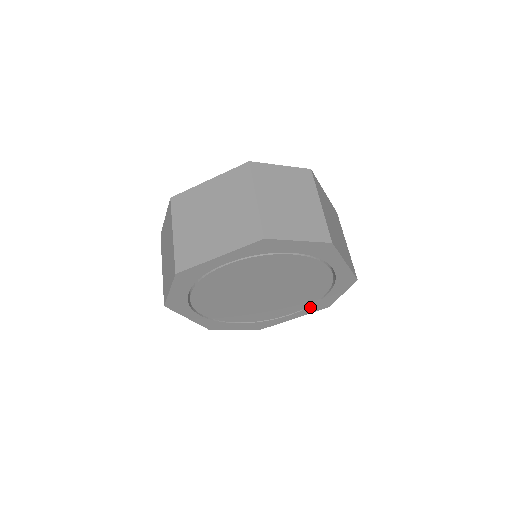
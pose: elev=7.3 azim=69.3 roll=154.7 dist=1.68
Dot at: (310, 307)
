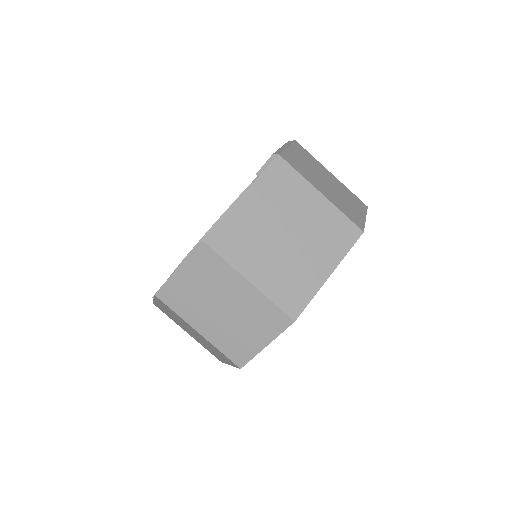
Dot at: occluded
